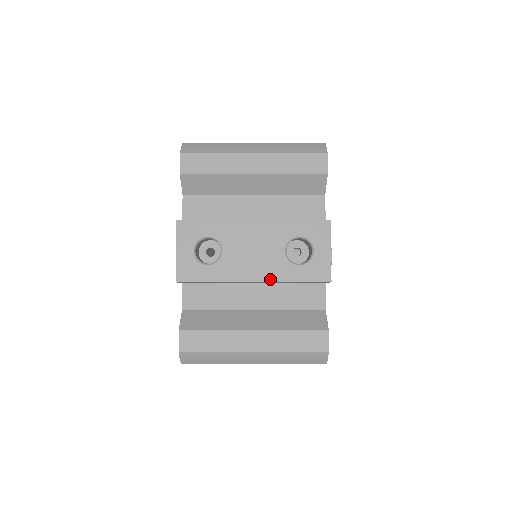
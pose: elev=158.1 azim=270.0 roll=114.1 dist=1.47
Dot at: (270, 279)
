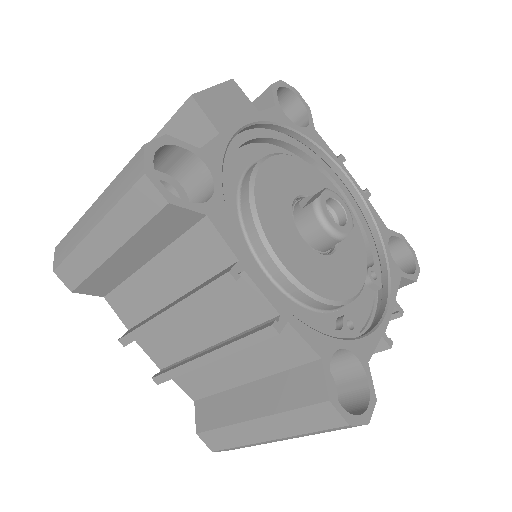
Dot at: occluded
